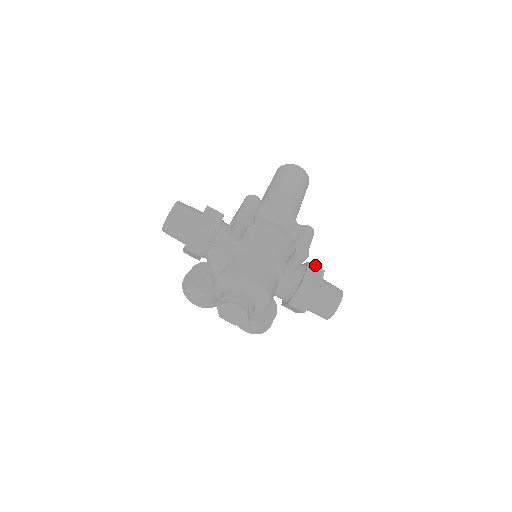
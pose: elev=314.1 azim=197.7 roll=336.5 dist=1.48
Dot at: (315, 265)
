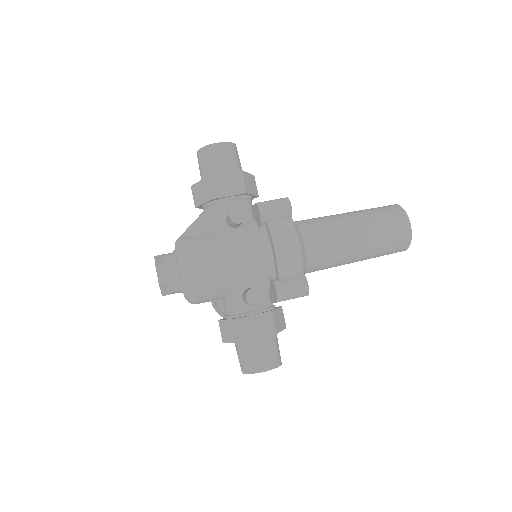
Dot at: (273, 320)
